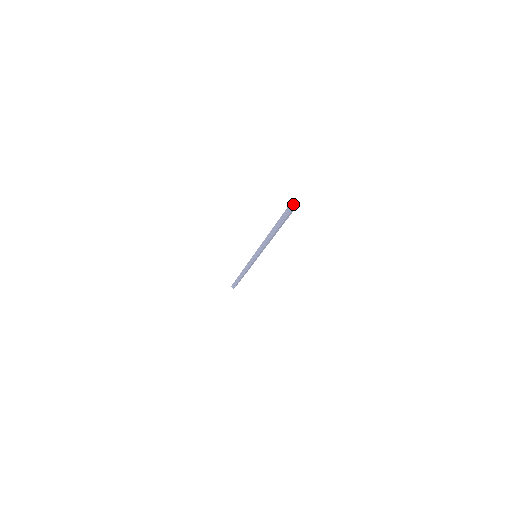
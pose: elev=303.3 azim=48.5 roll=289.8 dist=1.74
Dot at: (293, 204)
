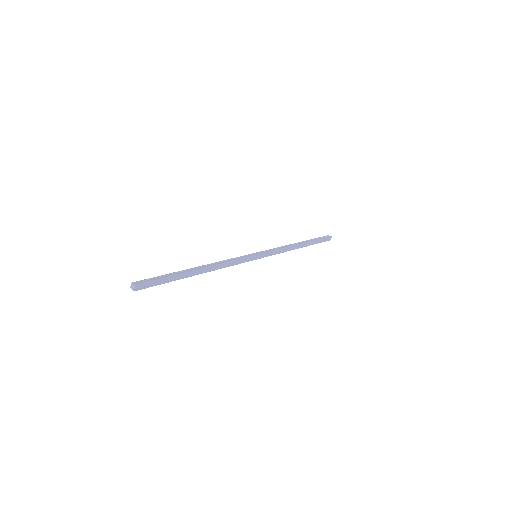
Dot at: (132, 289)
